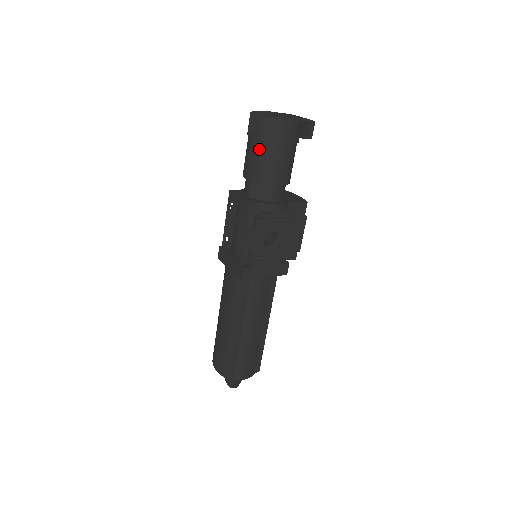
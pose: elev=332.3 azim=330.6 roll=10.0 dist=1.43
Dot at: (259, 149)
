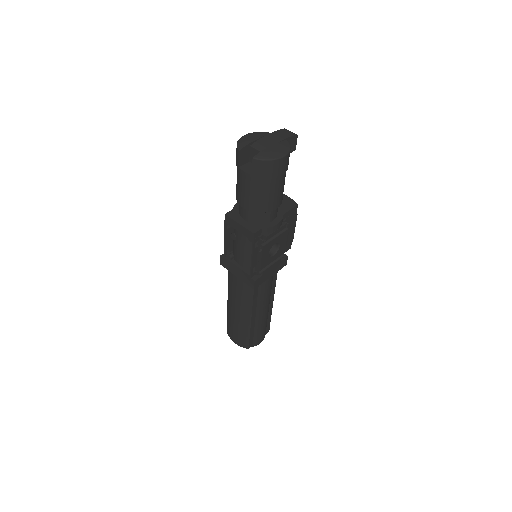
Dot at: (256, 186)
